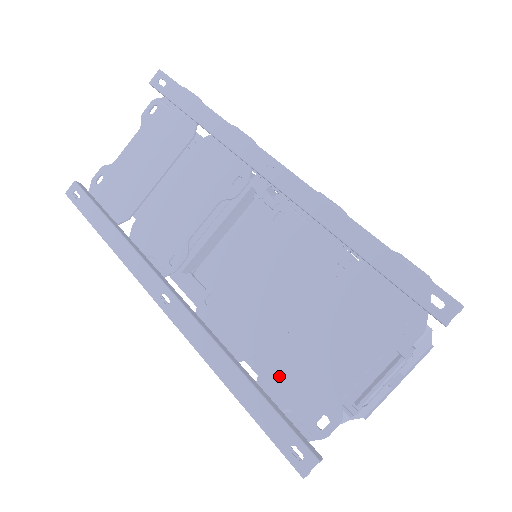
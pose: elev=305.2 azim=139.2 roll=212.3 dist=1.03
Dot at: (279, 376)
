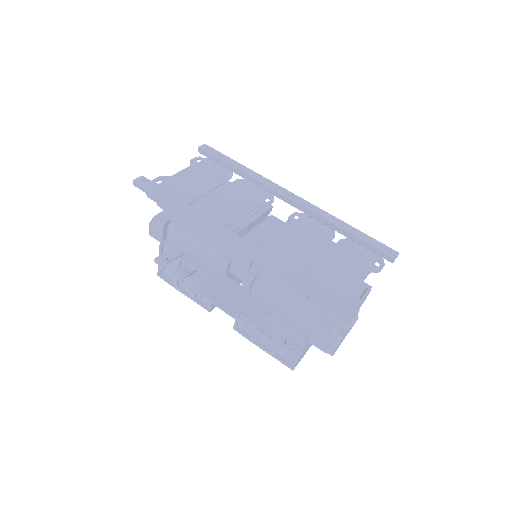
Dot at: (319, 281)
